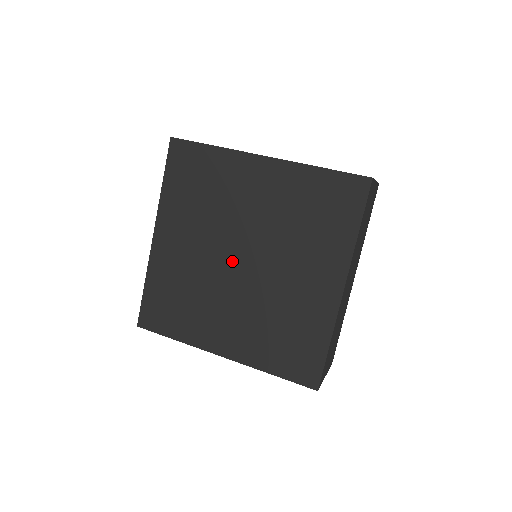
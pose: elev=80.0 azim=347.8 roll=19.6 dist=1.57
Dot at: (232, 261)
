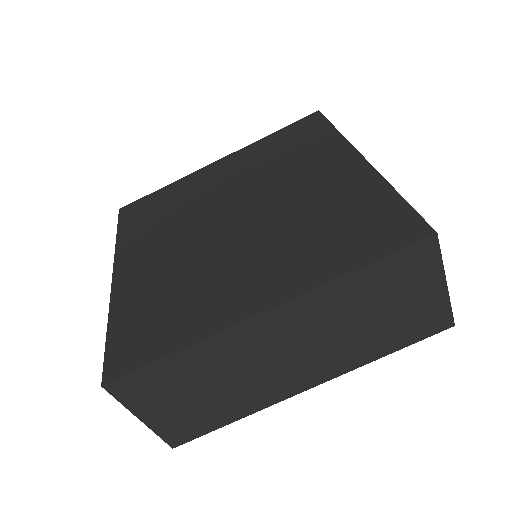
Dot at: (228, 213)
